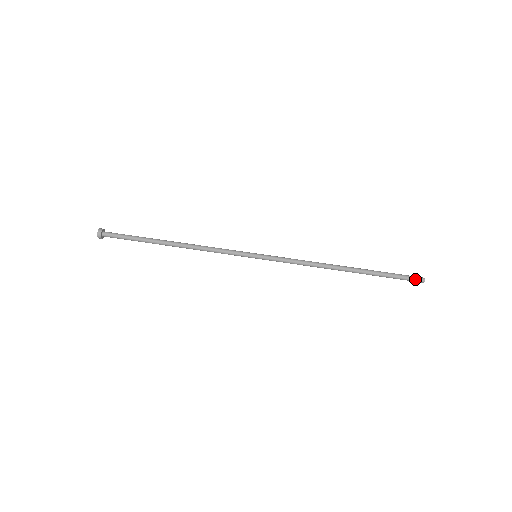
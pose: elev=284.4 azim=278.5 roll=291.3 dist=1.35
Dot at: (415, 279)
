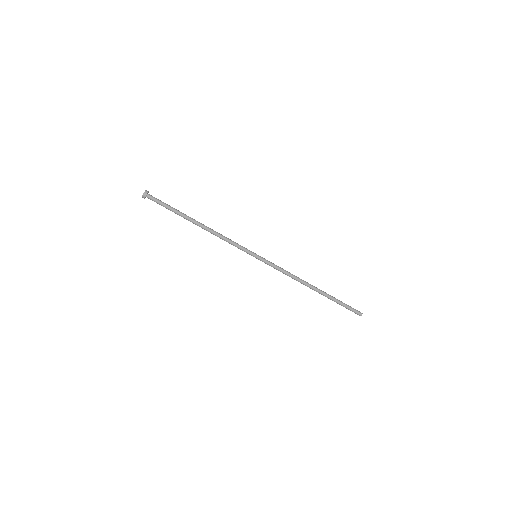
Dot at: (356, 313)
